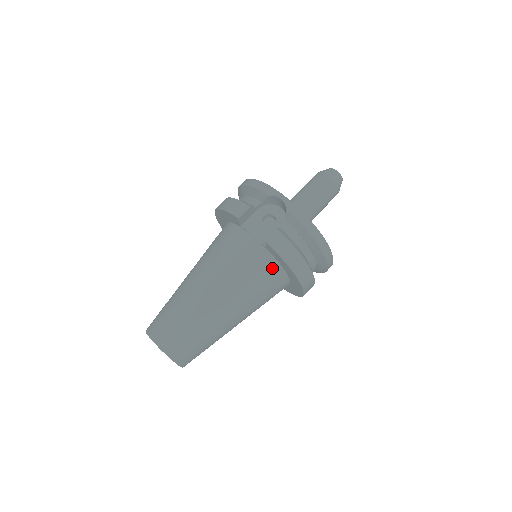
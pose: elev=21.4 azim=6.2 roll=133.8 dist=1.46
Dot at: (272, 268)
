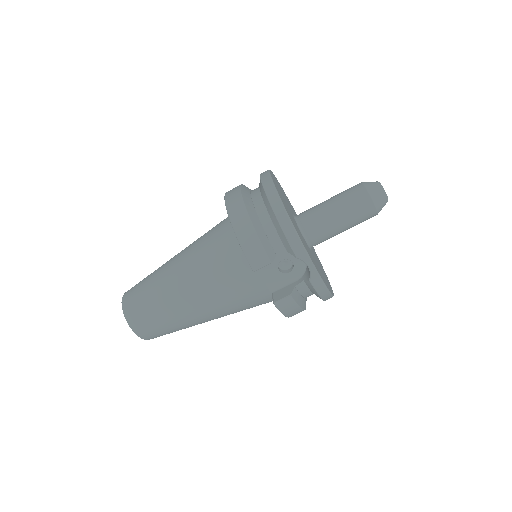
Dot at: (269, 301)
